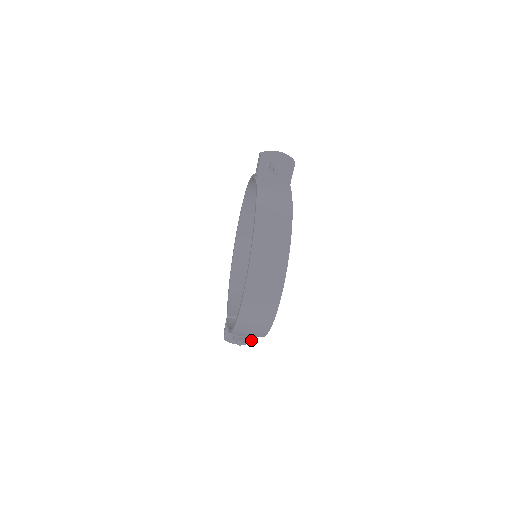
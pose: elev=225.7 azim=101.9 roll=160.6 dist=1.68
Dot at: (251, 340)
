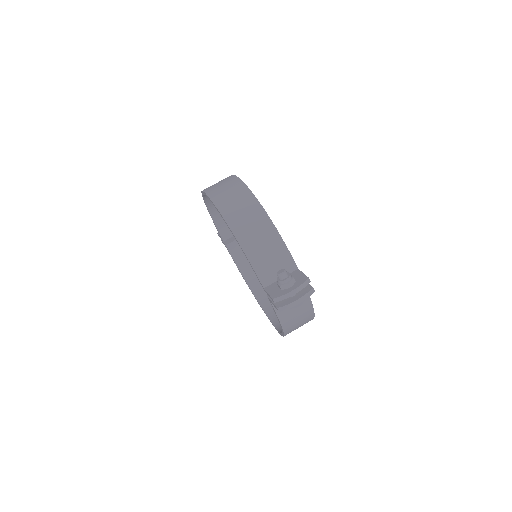
Dot at: (304, 278)
